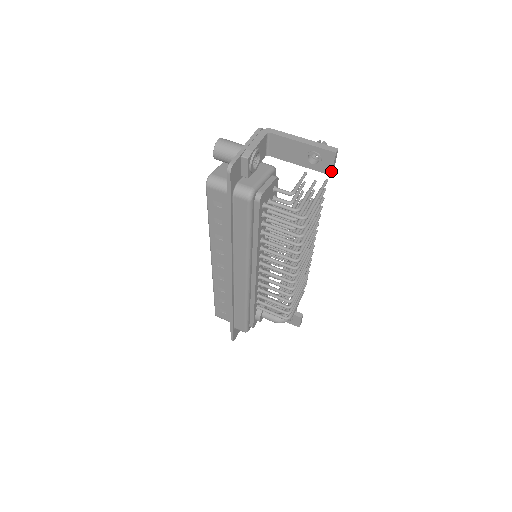
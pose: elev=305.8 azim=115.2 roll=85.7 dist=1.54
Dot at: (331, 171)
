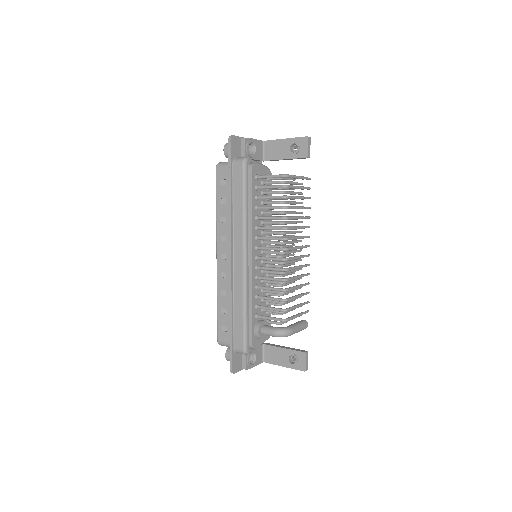
Dot at: (307, 154)
